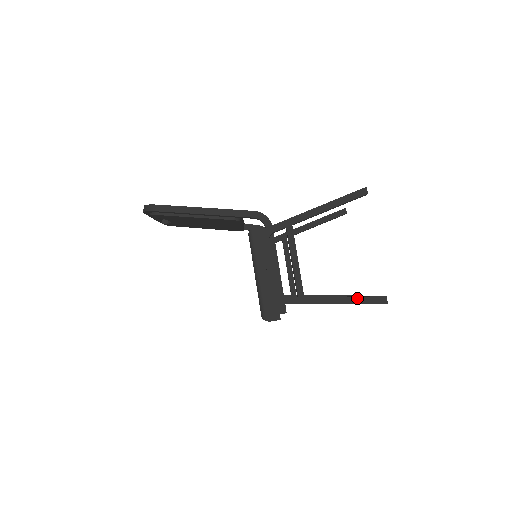
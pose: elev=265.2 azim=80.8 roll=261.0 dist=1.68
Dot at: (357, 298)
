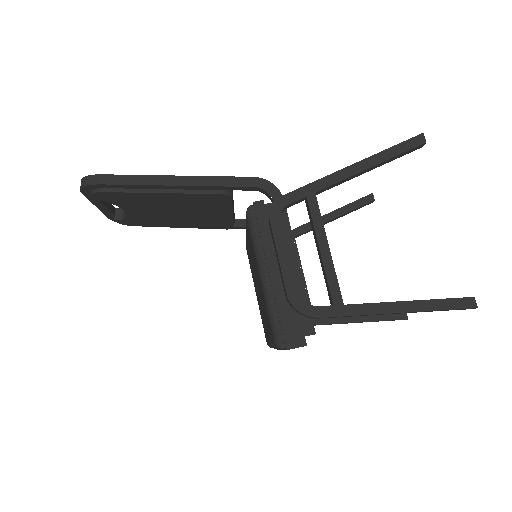
Dot at: (428, 302)
